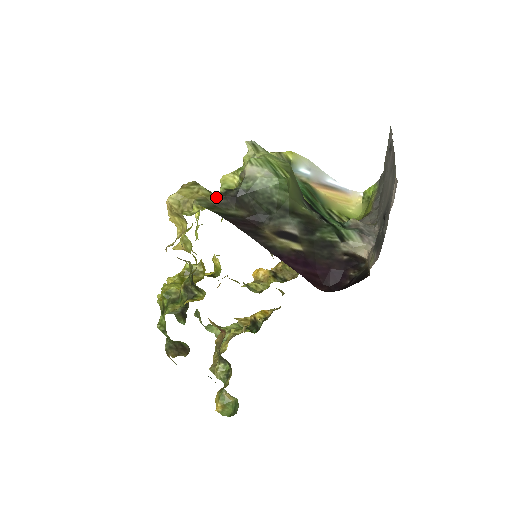
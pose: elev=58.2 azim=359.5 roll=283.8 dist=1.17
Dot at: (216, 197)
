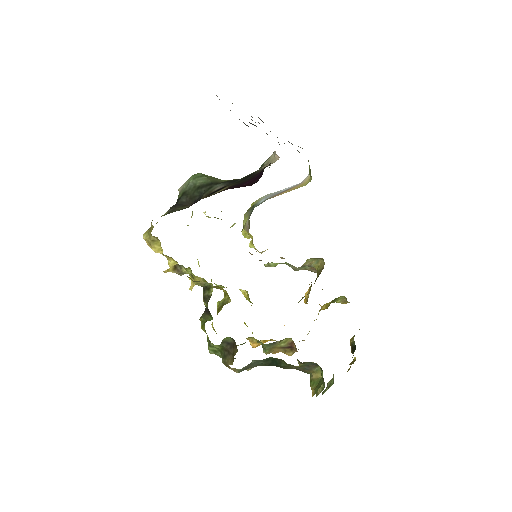
Dot at: (166, 213)
